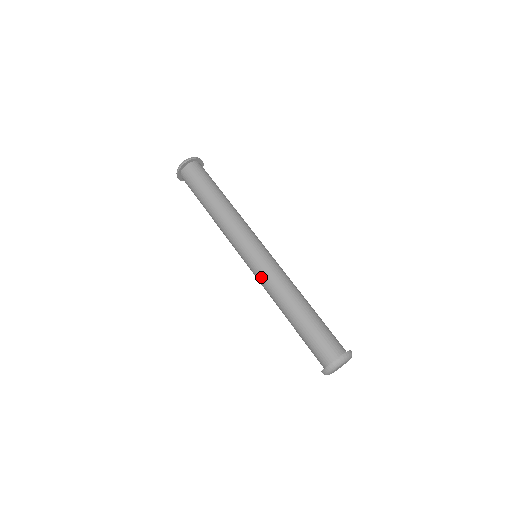
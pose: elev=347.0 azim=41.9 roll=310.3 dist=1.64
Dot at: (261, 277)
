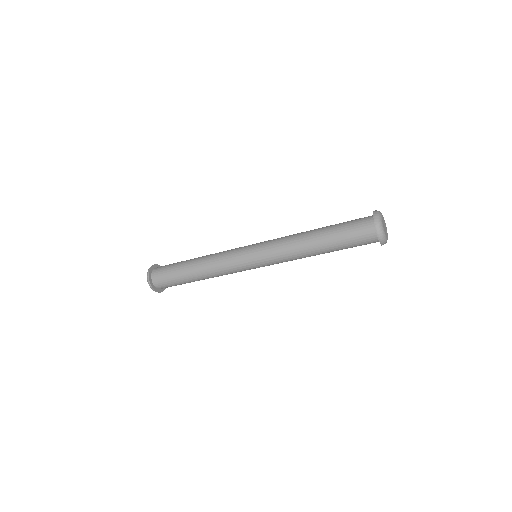
Dot at: (272, 246)
